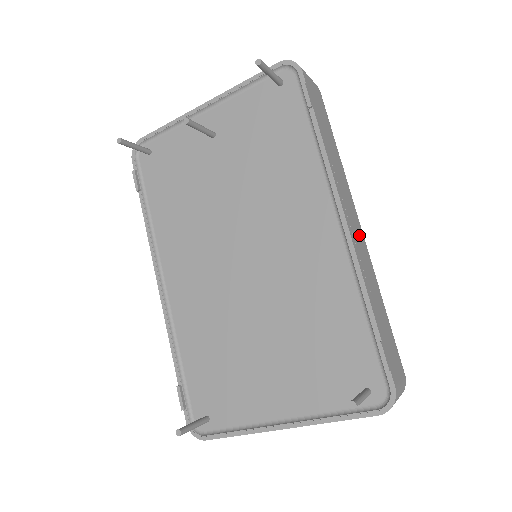
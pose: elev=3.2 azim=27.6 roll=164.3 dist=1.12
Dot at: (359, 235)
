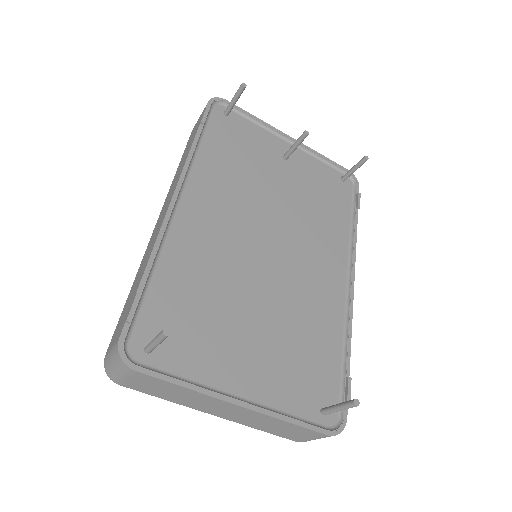
Dot at: occluded
